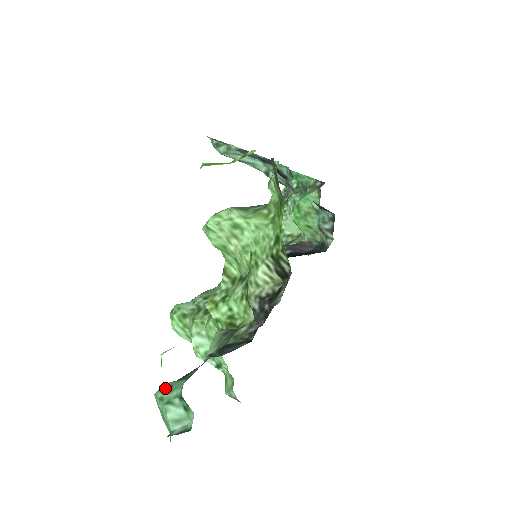
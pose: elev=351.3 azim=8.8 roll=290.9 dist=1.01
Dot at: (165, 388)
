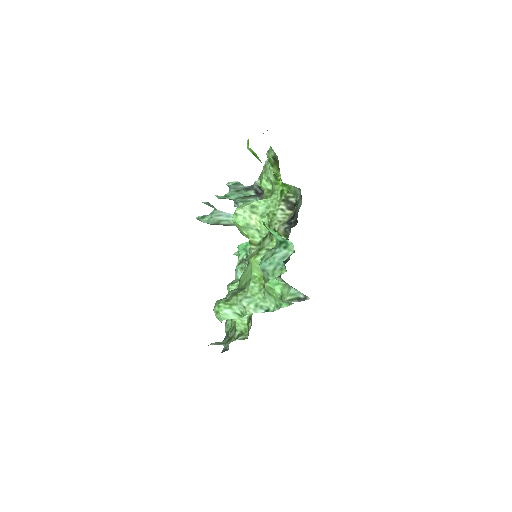
Dot at: (265, 255)
